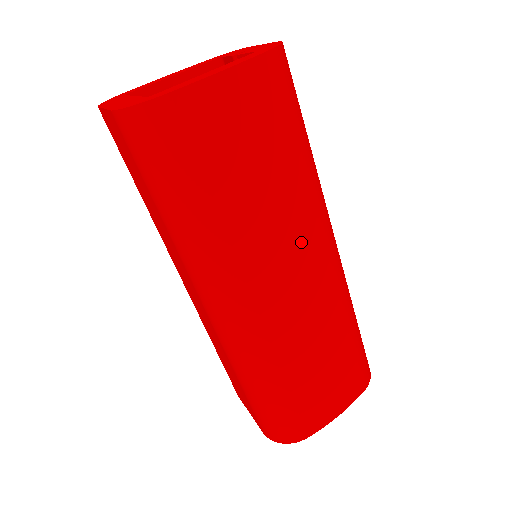
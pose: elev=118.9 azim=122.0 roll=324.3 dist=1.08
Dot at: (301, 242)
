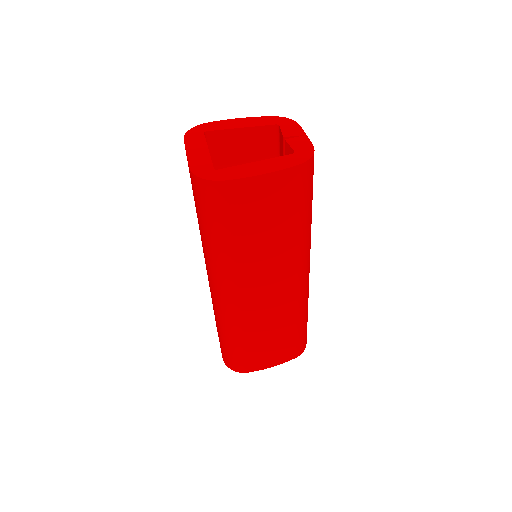
Dot at: (282, 270)
